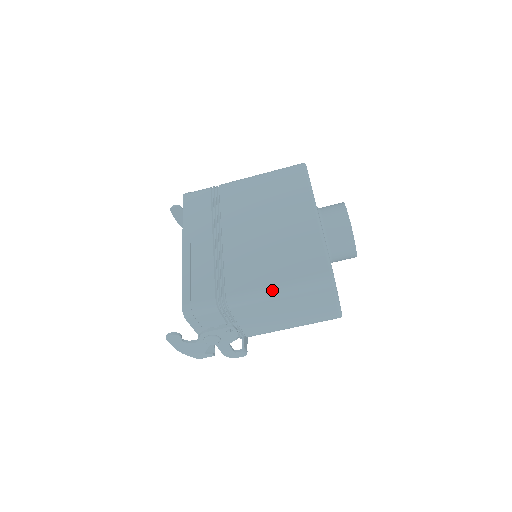
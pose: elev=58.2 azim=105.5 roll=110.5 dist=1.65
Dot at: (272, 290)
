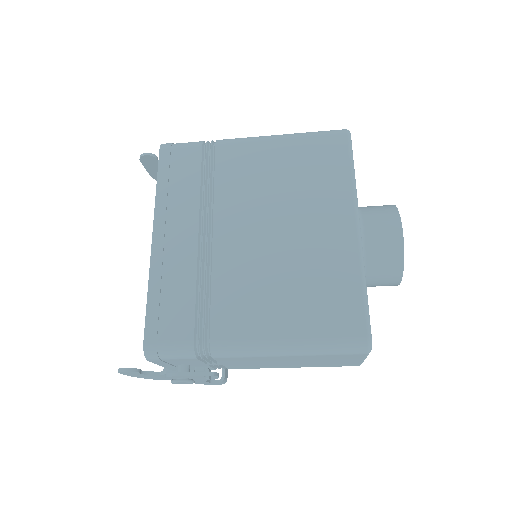
Dot at: (278, 346)
